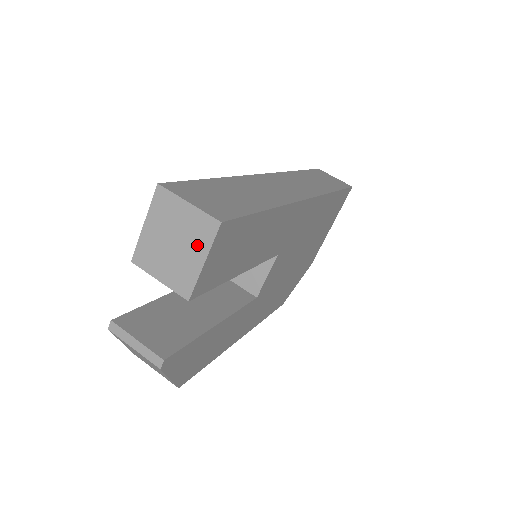
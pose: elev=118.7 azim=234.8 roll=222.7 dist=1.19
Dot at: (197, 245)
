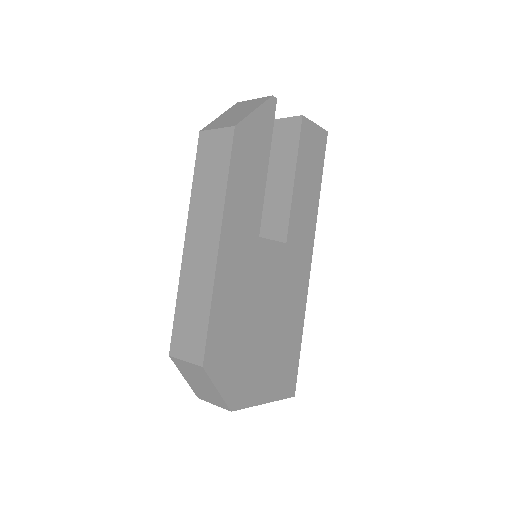
Dot at: occluded
